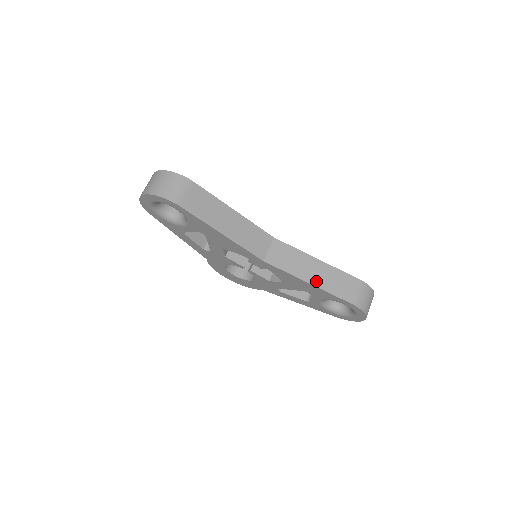
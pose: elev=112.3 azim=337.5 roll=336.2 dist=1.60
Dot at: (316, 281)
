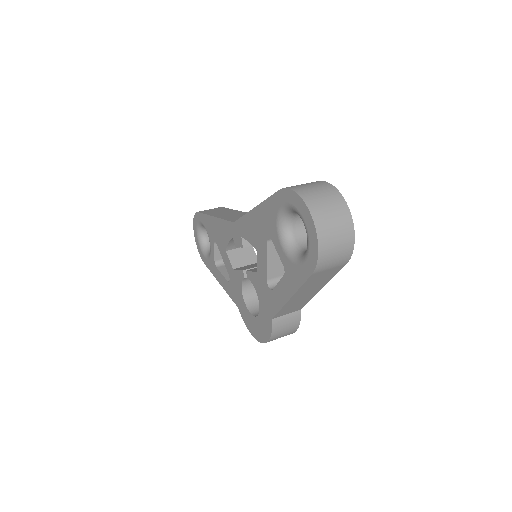
Dot at: occluded
